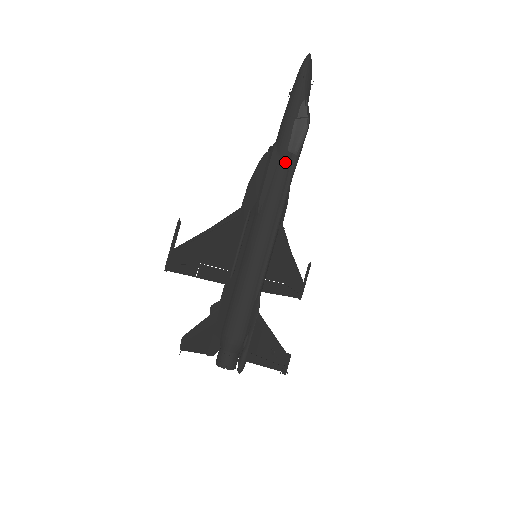
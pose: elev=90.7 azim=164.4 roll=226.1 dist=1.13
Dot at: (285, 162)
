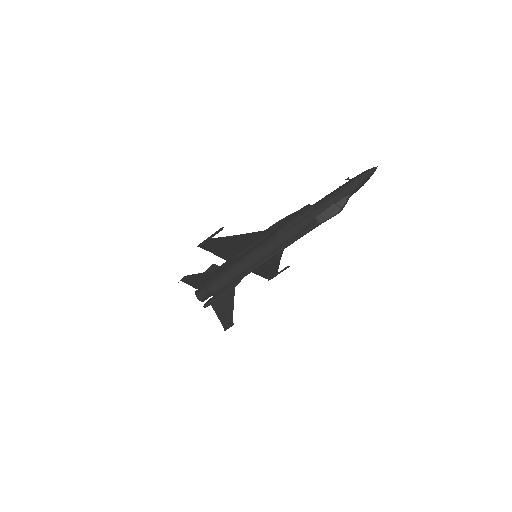
Dot at: (309, 223)
